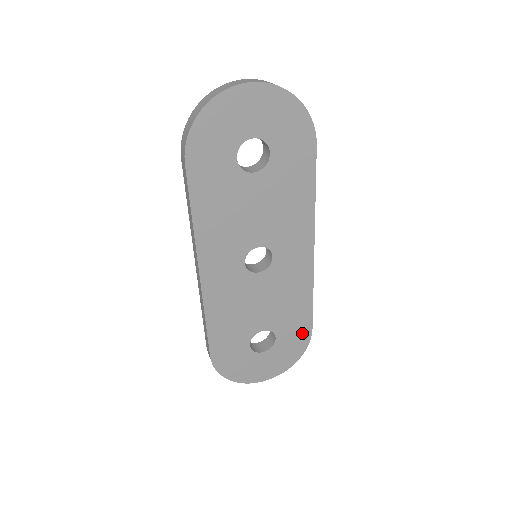
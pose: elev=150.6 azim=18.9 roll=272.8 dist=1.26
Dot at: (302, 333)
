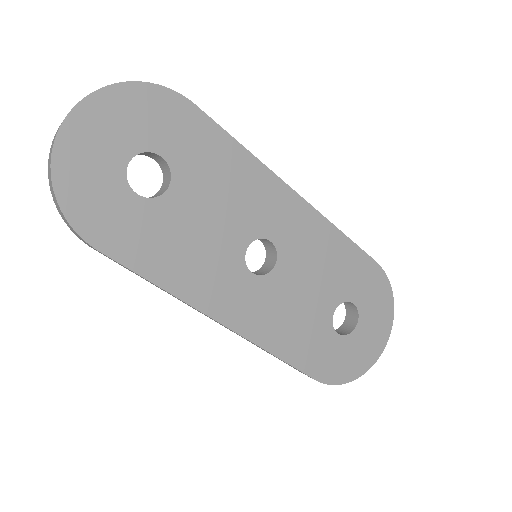
Dot at: (371, 274)
